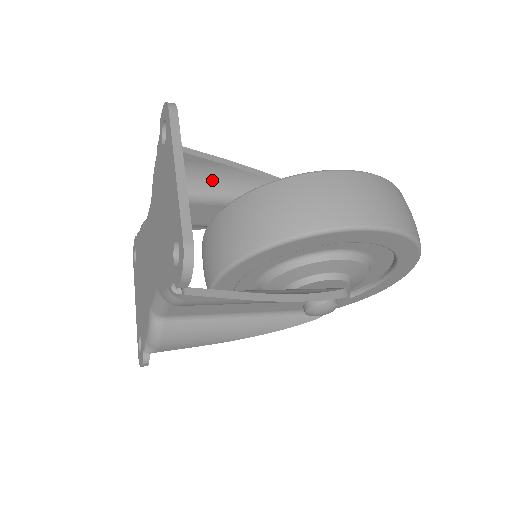
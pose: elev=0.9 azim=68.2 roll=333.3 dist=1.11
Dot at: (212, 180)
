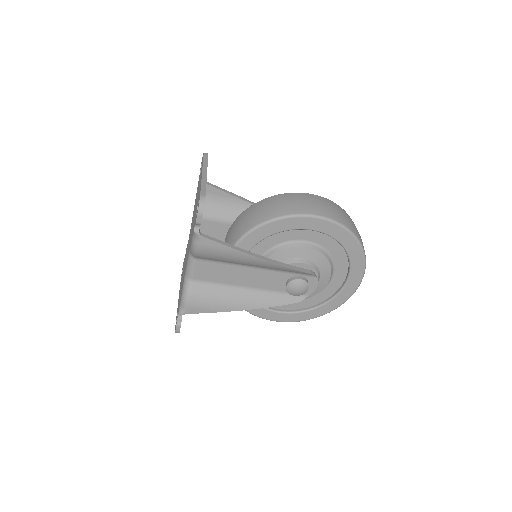
Dot at: (230, 208)
